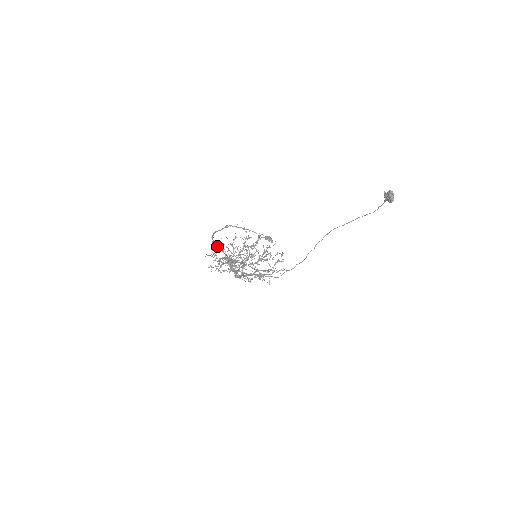
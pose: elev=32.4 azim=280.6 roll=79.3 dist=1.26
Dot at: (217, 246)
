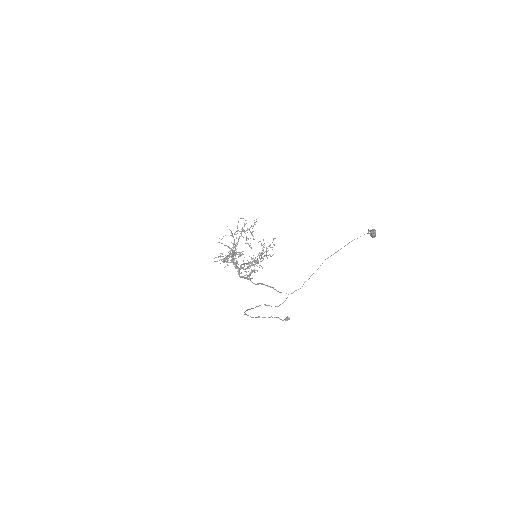
Dot at: (245, 311)
